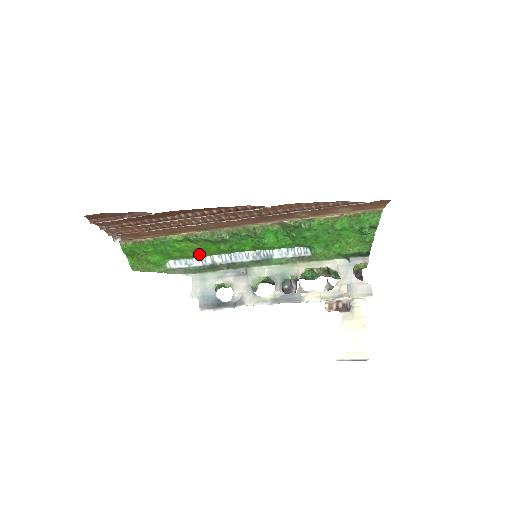
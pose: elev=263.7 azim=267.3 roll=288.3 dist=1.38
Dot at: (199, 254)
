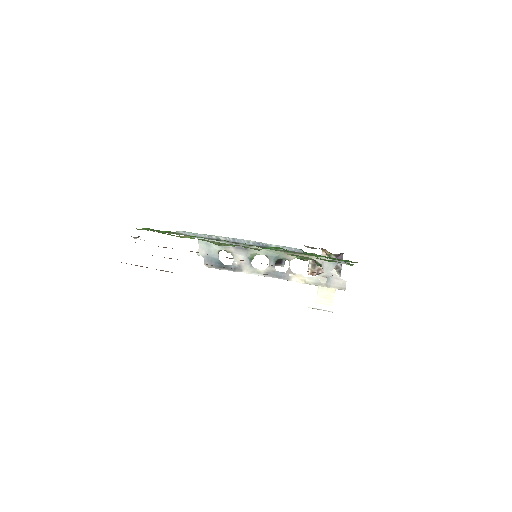
Dot at: occluded
